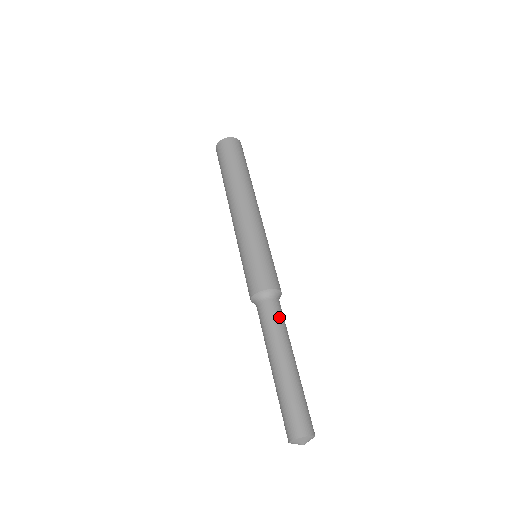
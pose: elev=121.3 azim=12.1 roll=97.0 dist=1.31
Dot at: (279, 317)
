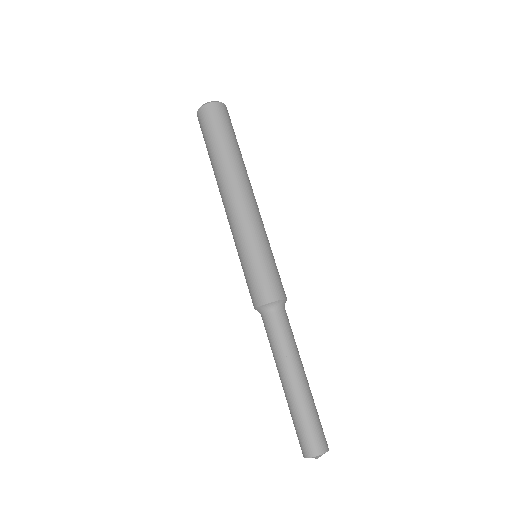
Dot at: (290, 330)
